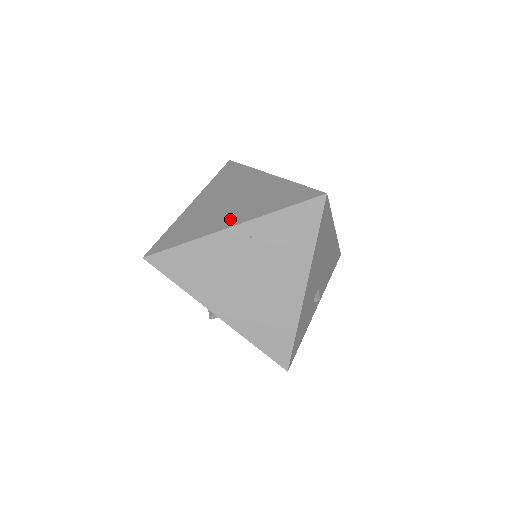
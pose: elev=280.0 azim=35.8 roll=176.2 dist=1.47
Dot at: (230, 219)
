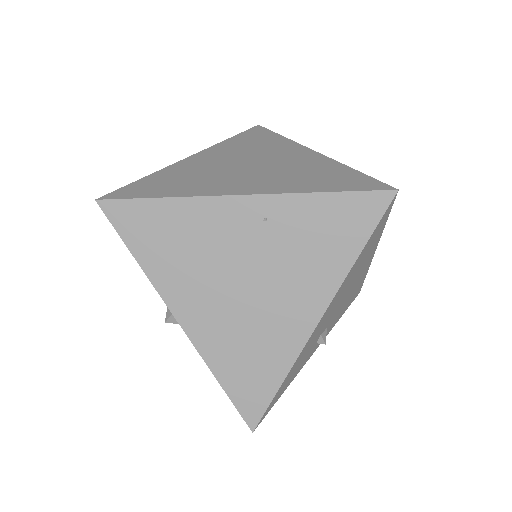
Dot at: (242, 185)
